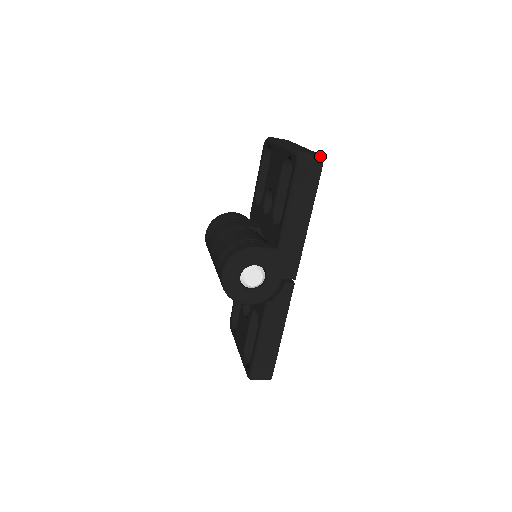
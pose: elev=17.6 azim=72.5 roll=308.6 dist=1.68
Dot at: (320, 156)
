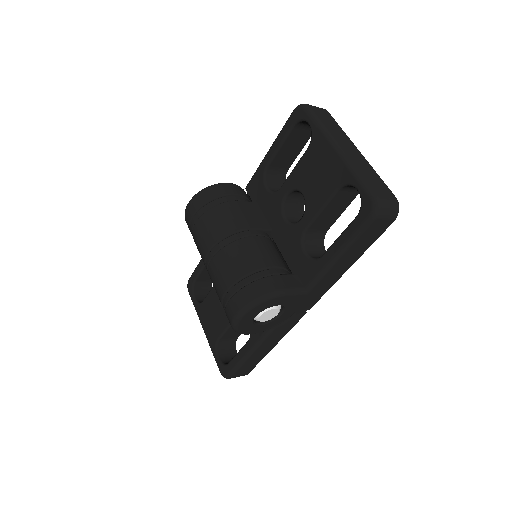
Dot at: (397, 203)
